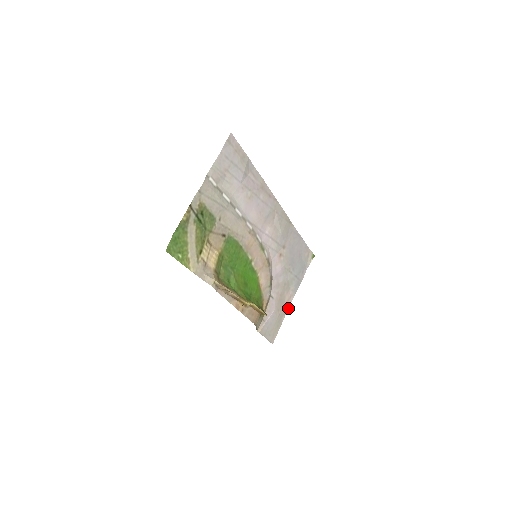
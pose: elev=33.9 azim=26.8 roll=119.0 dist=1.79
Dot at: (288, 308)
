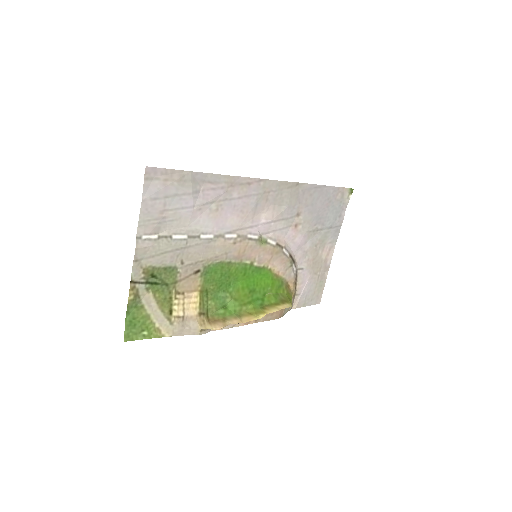
Dot at: (330, 261)
